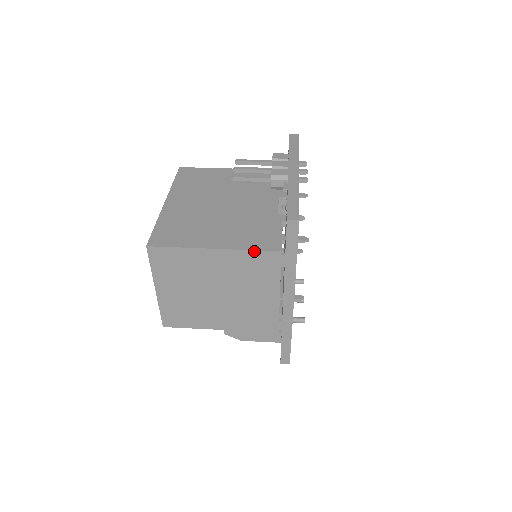
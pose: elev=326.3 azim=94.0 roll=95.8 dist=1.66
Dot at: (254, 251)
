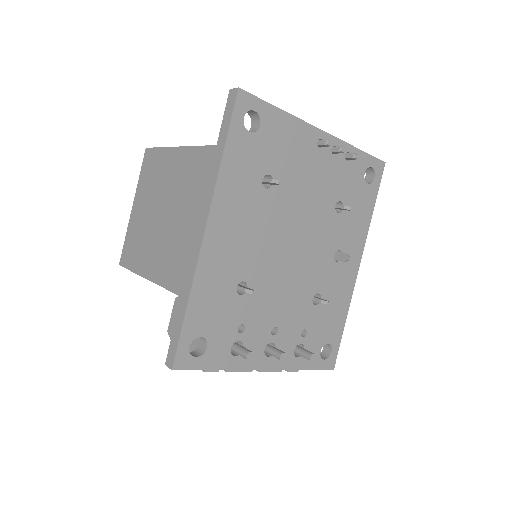
Dot at: (201, 147)
